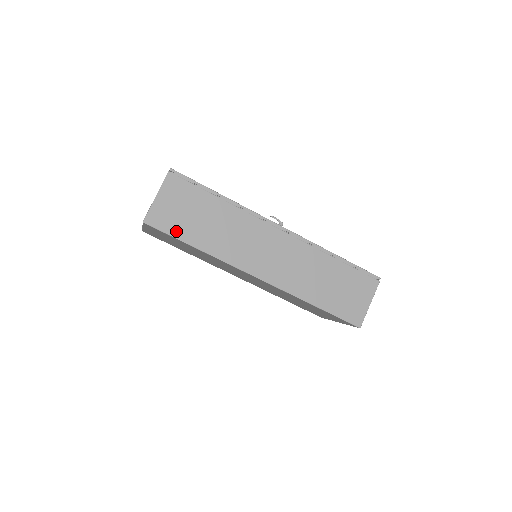
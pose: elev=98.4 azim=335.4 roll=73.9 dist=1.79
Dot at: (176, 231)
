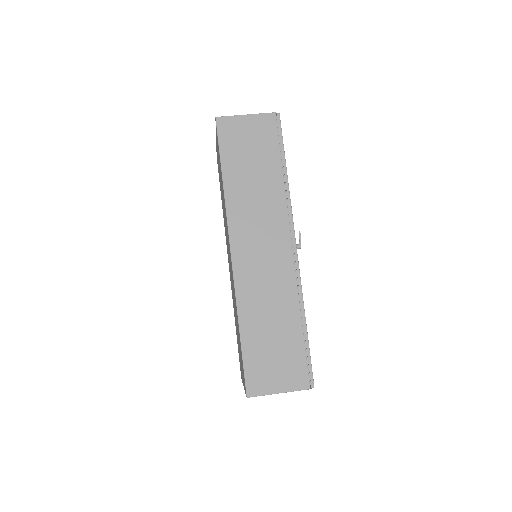
Dot at: (226, 150)
